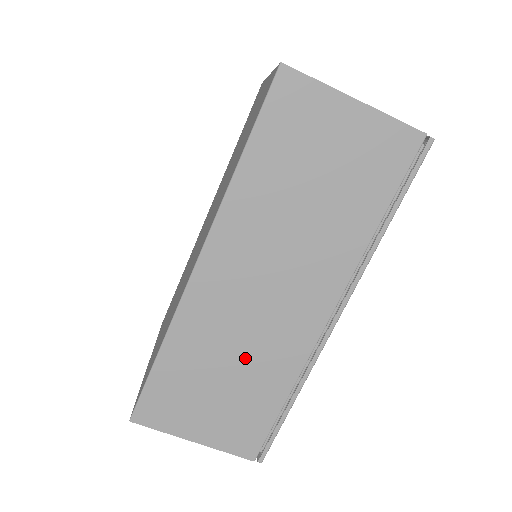
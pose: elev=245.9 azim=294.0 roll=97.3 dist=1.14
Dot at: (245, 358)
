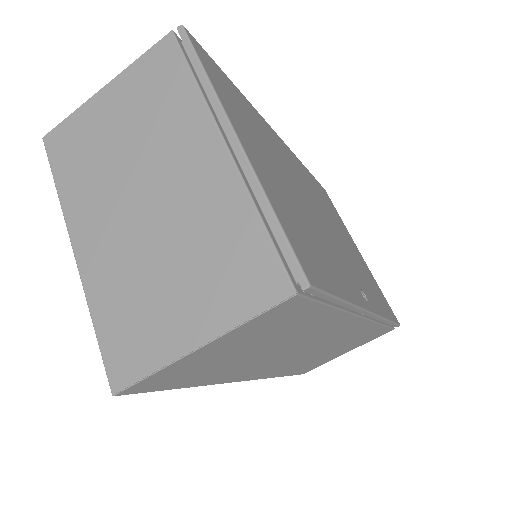
Dot at: (331, 348)
